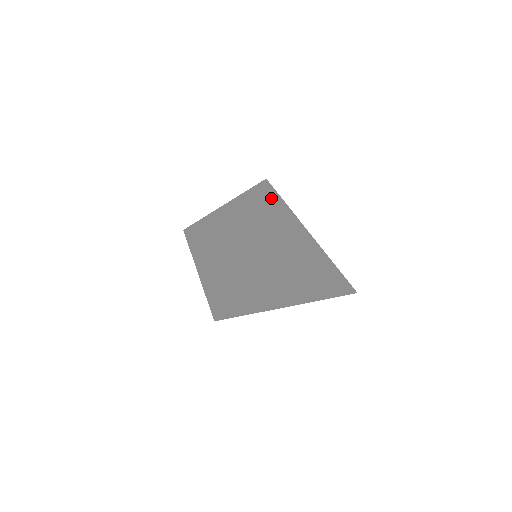
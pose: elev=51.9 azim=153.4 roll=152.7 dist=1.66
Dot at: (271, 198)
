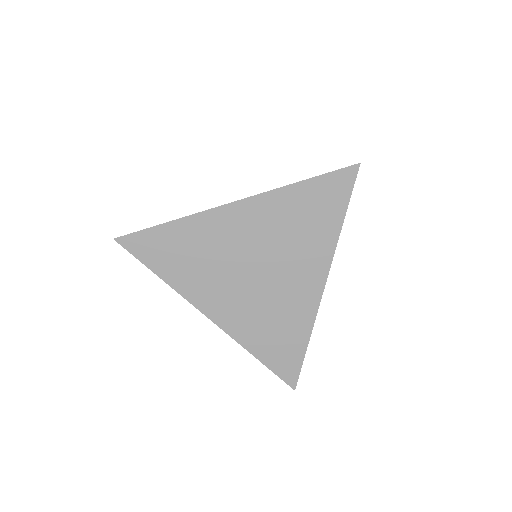
Dot at: occluded
